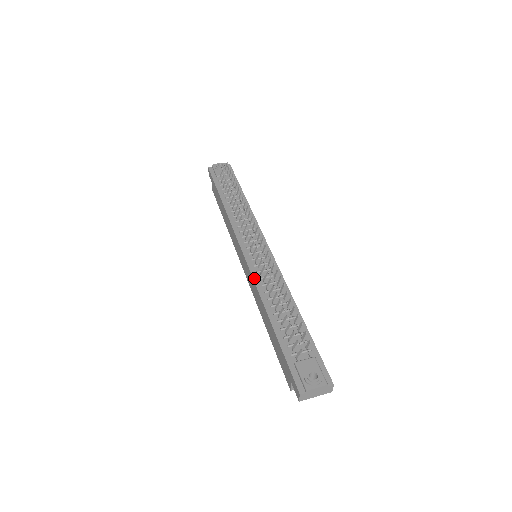
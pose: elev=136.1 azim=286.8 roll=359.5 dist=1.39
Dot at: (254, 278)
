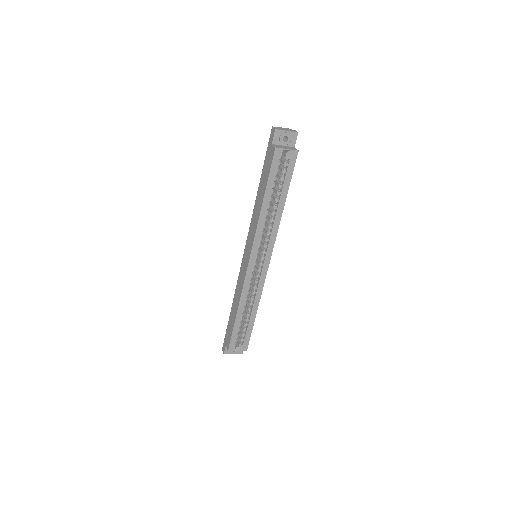
Dot at: (250, 226)
